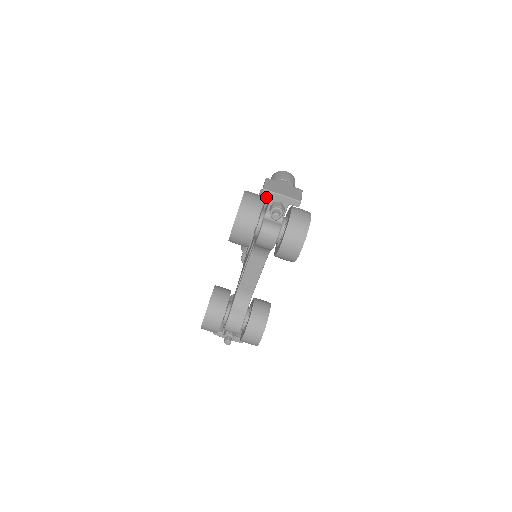
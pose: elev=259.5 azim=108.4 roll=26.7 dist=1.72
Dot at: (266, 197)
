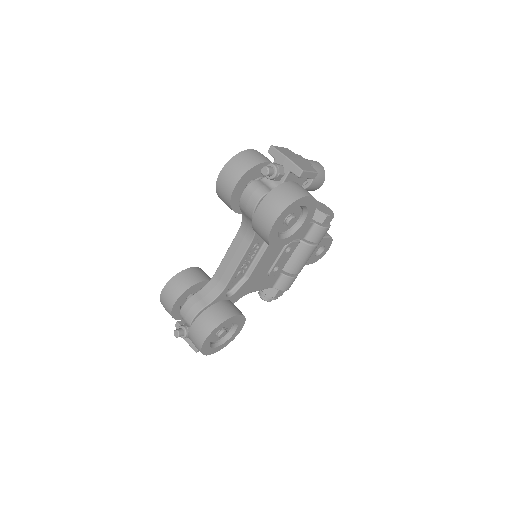
Dot at: occluded
